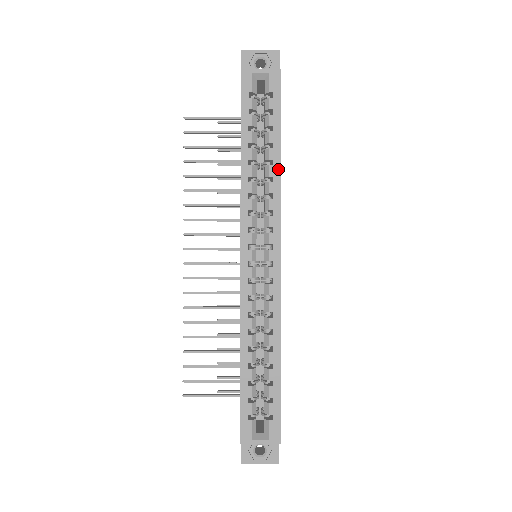
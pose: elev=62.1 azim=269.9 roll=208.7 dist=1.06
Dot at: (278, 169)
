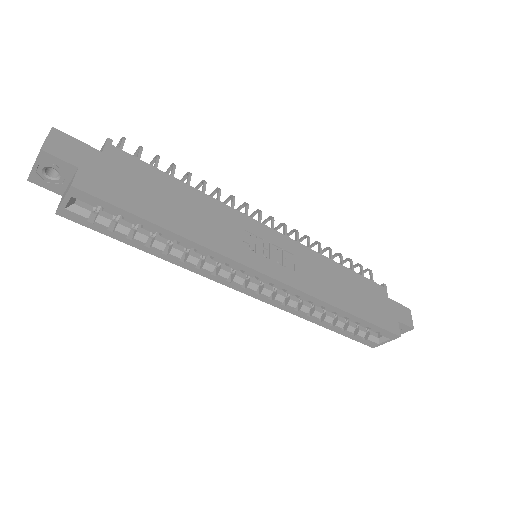
Dot at: (187, 241)
